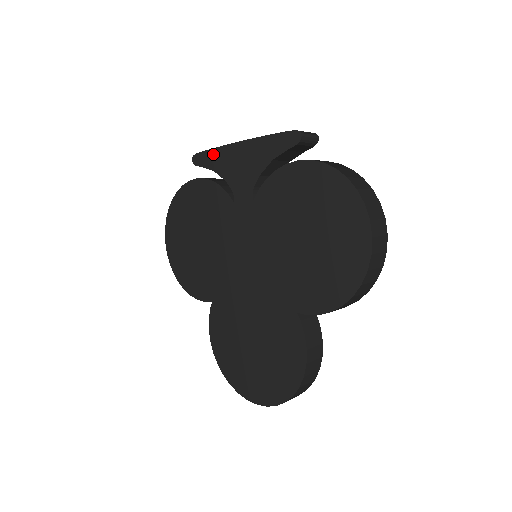
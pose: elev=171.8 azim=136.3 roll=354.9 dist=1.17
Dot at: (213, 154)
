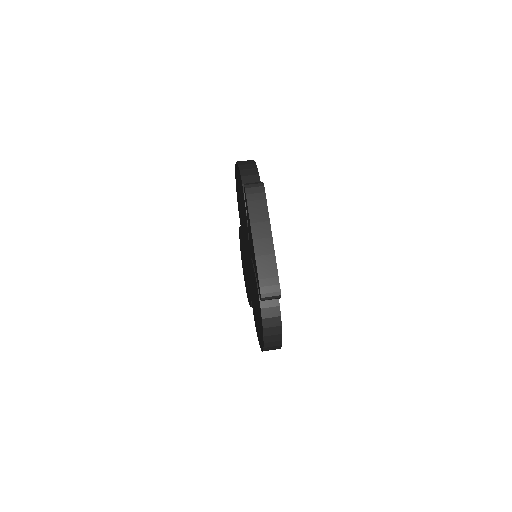
Dot at: (247, 210)
